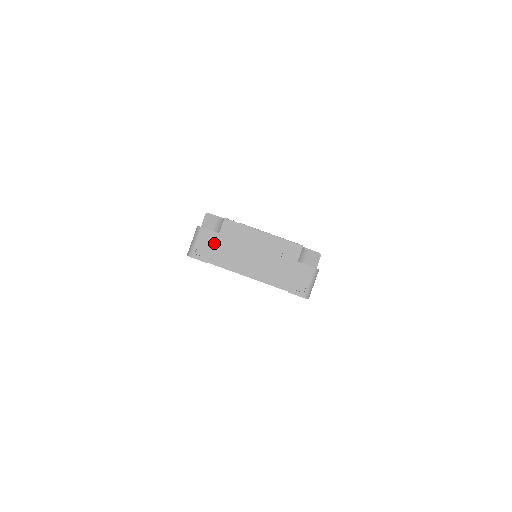
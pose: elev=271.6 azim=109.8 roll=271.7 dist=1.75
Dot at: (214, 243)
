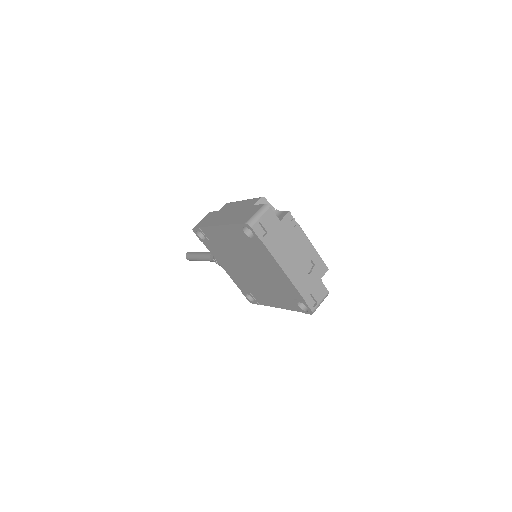
Dot at: (273, 227)
